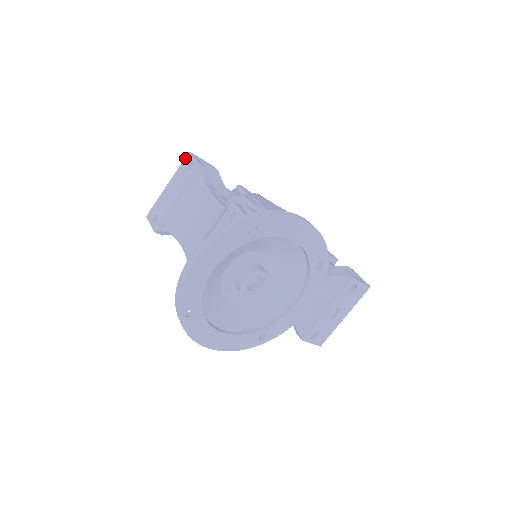
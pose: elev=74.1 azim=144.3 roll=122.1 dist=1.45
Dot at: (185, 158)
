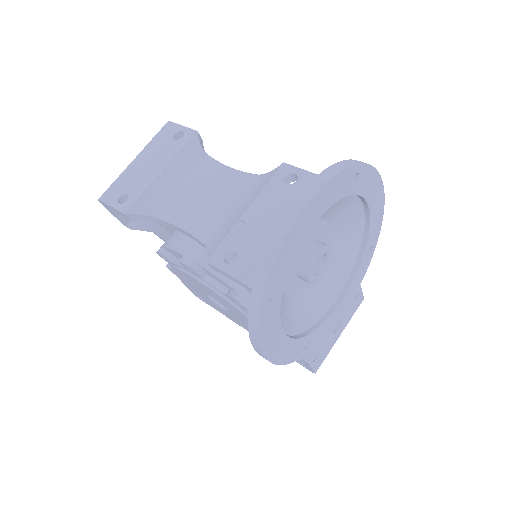
Dot at: (164, 127)
